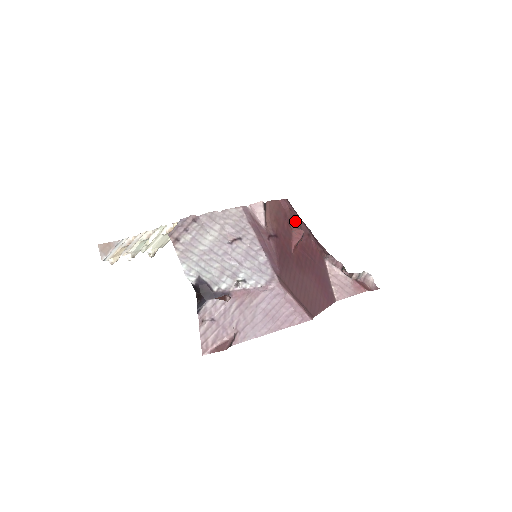
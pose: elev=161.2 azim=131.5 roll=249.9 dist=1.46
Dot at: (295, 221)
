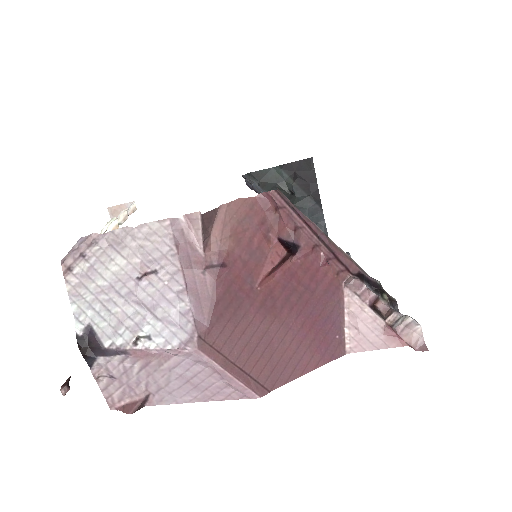
Dot at: (286, 227)
